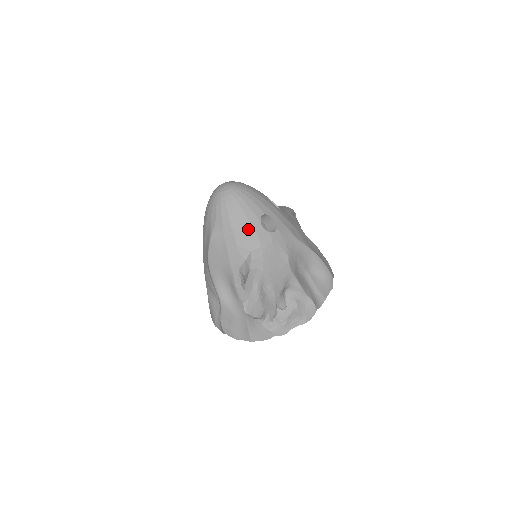
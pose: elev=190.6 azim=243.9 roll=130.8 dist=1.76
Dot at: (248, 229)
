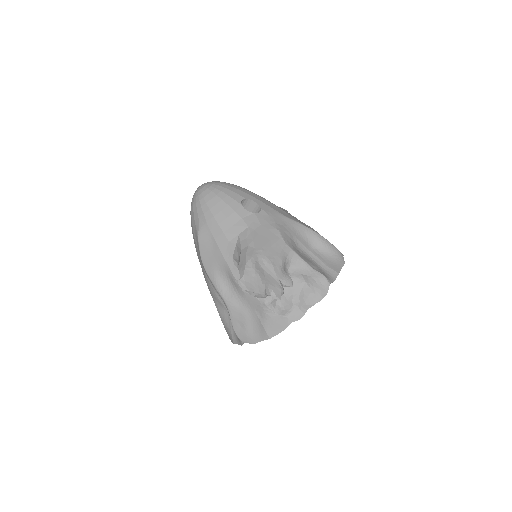
Dot at: (230, 214)
